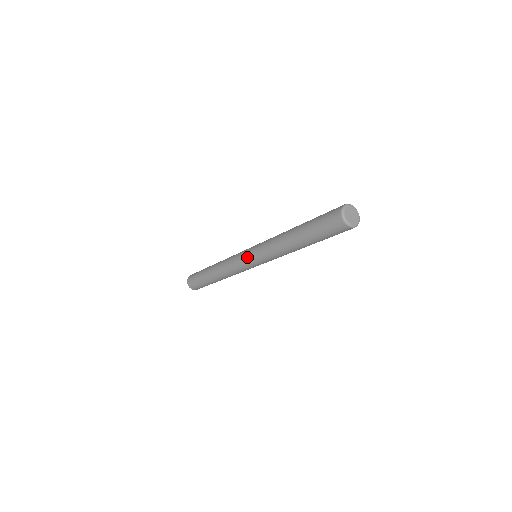
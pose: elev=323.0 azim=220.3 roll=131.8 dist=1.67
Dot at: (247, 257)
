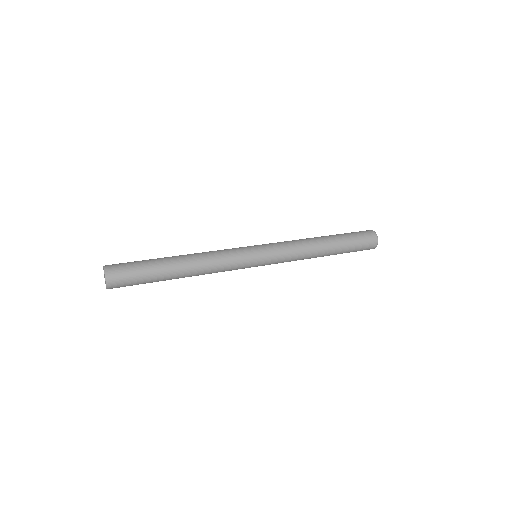
Dot at: (257, 250)
